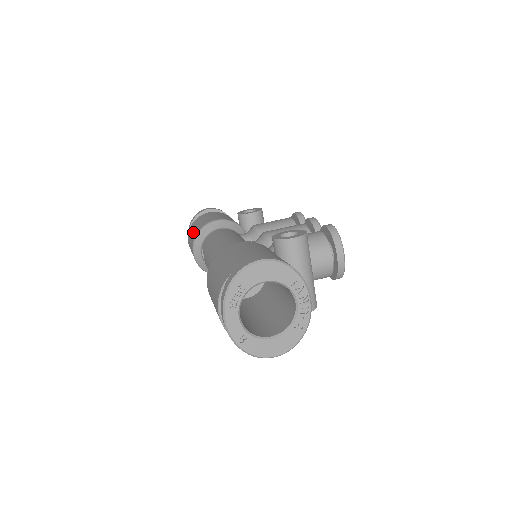
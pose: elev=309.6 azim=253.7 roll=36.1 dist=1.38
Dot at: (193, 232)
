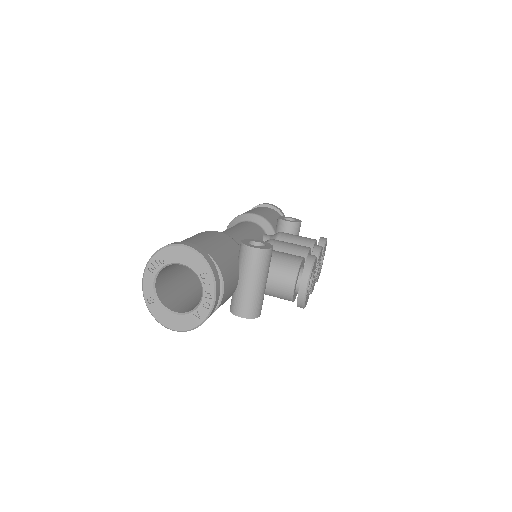
Dot at: occluded
